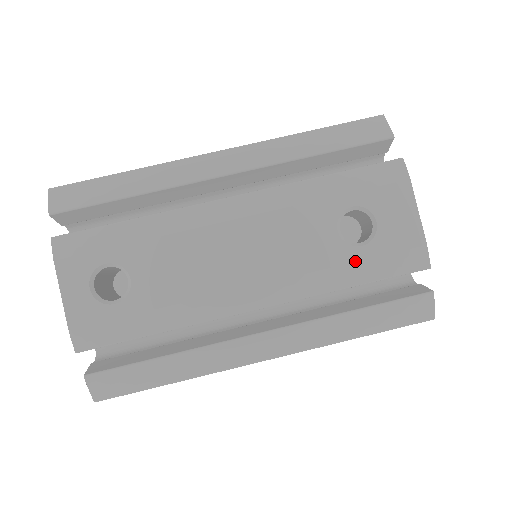
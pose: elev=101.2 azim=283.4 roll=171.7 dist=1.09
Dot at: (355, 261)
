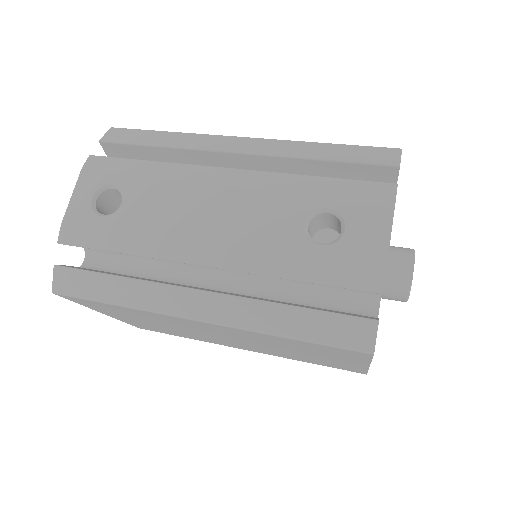
Dot at: (308, 256)
